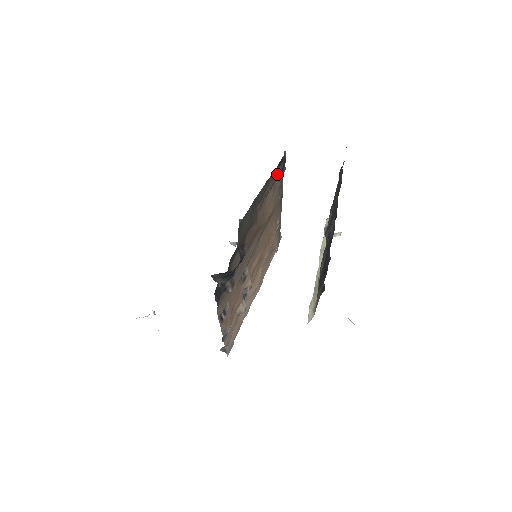
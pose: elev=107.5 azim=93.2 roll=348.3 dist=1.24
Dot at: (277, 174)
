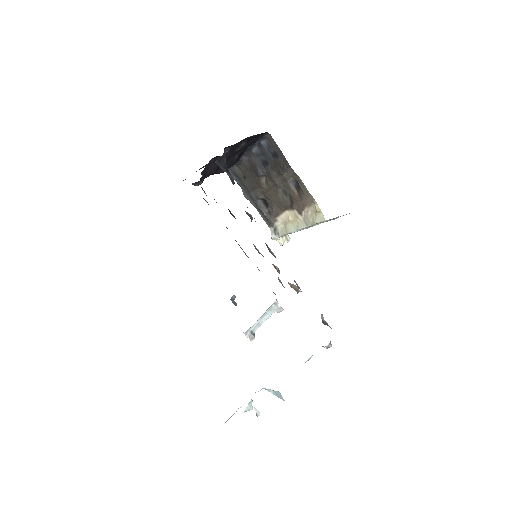
Dot at: occluded
